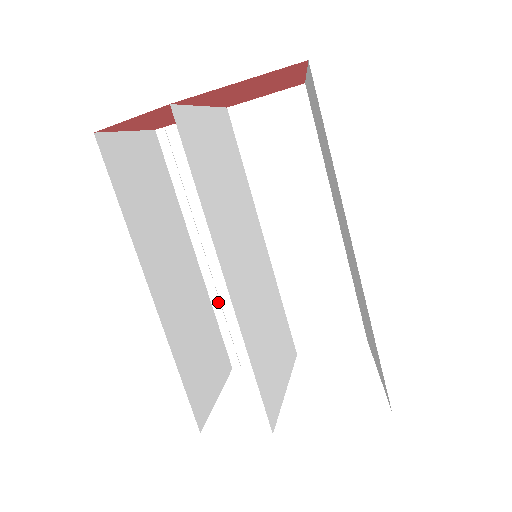
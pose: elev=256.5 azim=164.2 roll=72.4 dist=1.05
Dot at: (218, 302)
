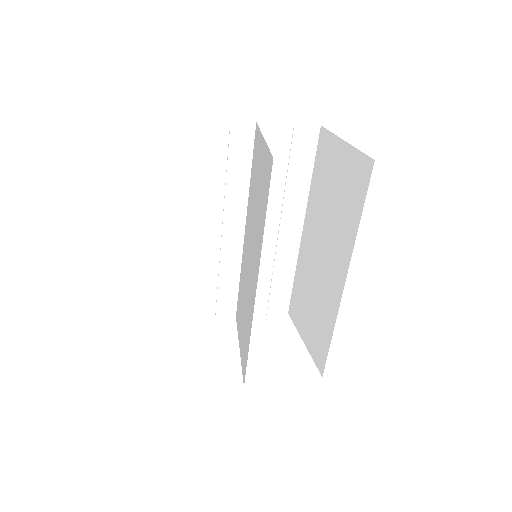
Dot at: (190, 270)
